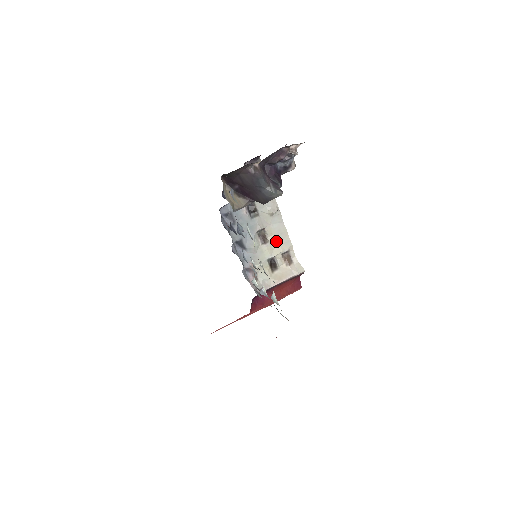
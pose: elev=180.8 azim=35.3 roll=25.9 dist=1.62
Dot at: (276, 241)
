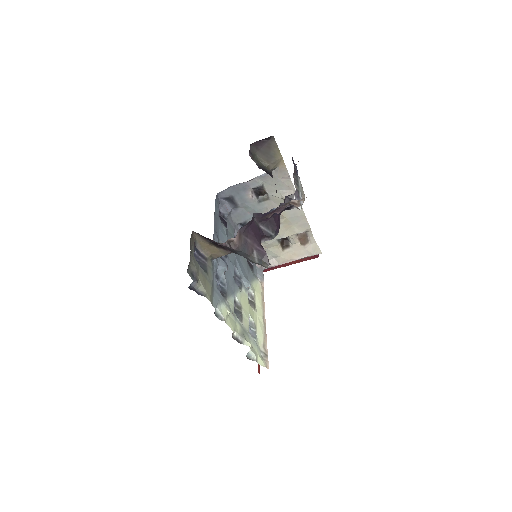
Dot at: (290, 223)
